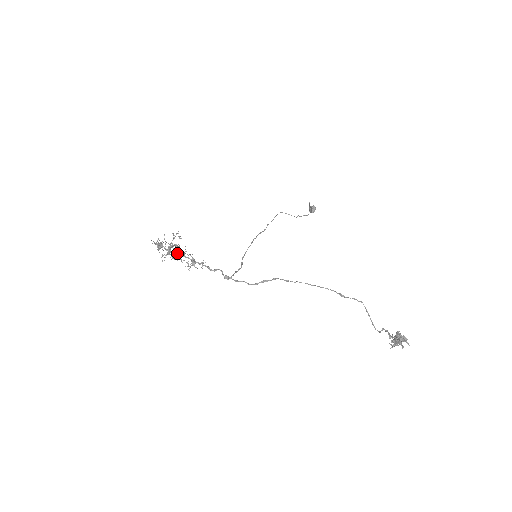
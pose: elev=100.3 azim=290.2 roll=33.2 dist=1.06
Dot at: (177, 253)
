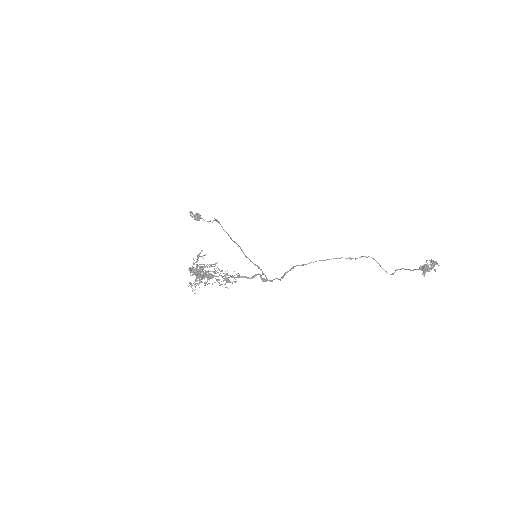
Dot at: (212, 274)
